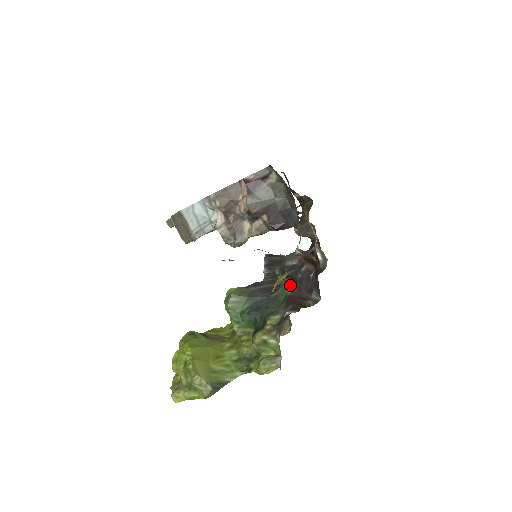
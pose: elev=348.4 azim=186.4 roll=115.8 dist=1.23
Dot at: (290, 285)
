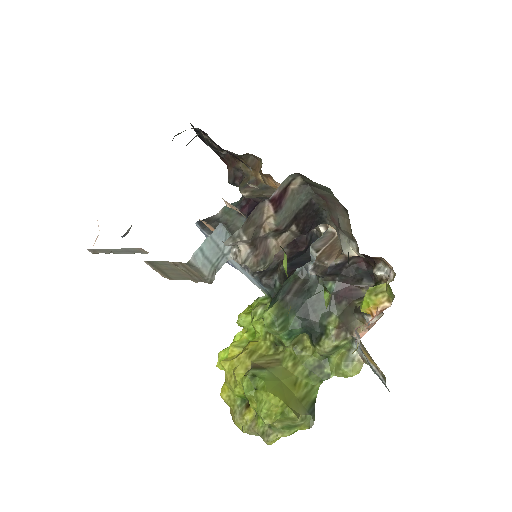
Dot at: (330, 280)
